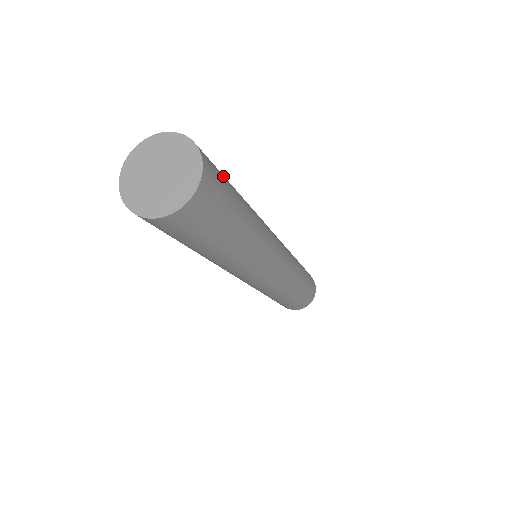
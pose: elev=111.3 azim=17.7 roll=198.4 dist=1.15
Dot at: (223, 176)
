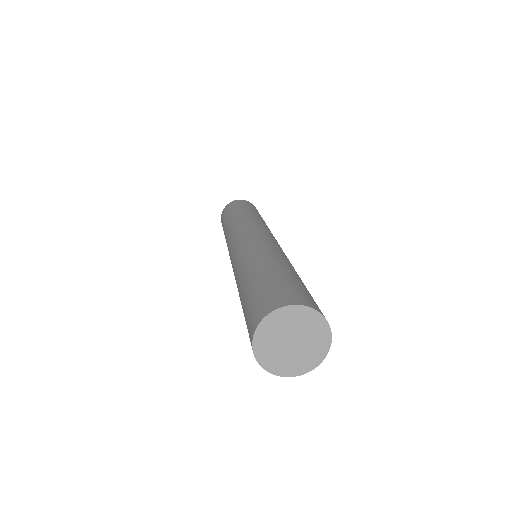
Dot at: (300, 286)
